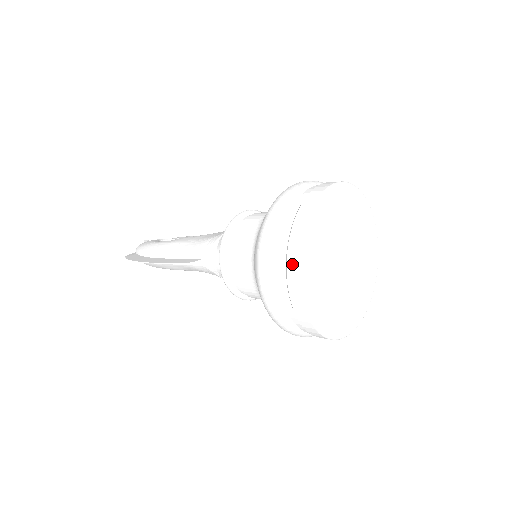
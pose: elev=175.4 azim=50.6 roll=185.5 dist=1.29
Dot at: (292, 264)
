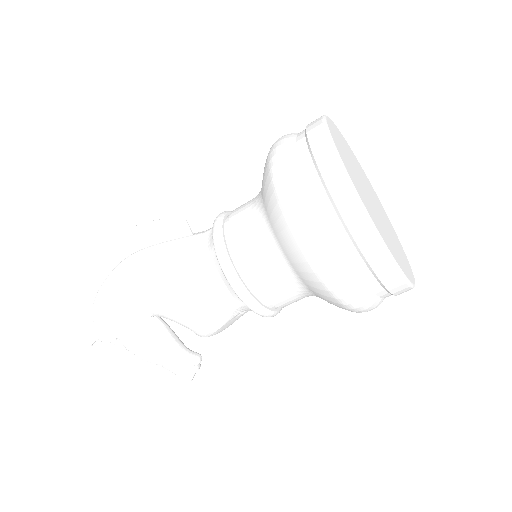
Dot at: occluded
